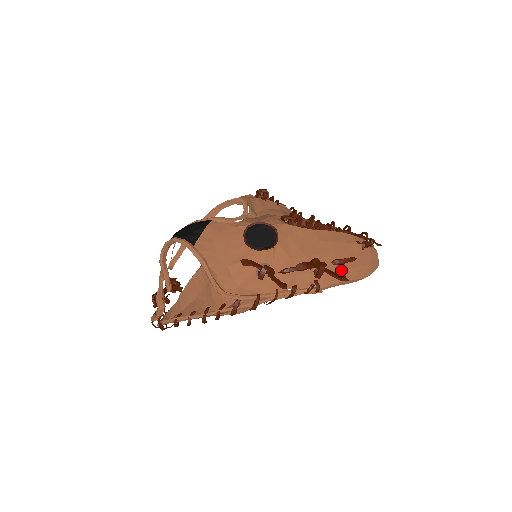
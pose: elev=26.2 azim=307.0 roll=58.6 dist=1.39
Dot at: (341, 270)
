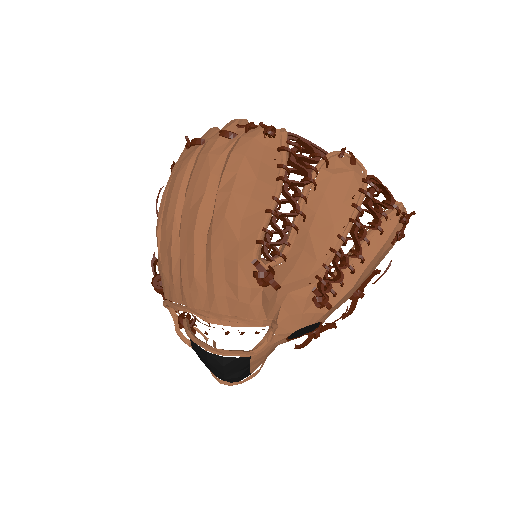
Dot at: (374, 270)
